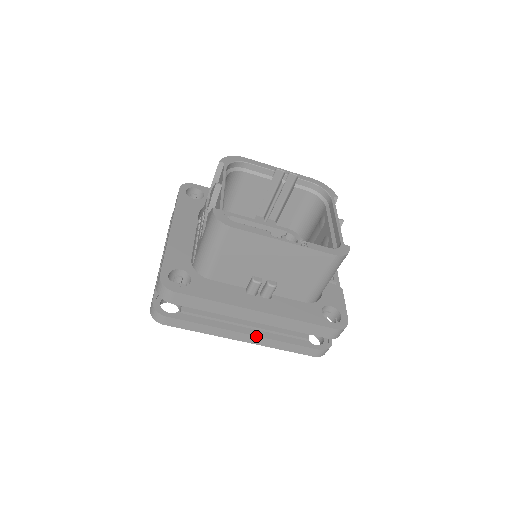
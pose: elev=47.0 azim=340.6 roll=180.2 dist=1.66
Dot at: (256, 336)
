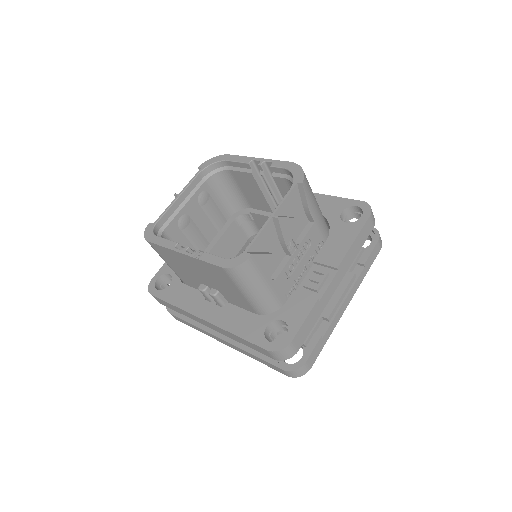
Dot at: (227, 342)
